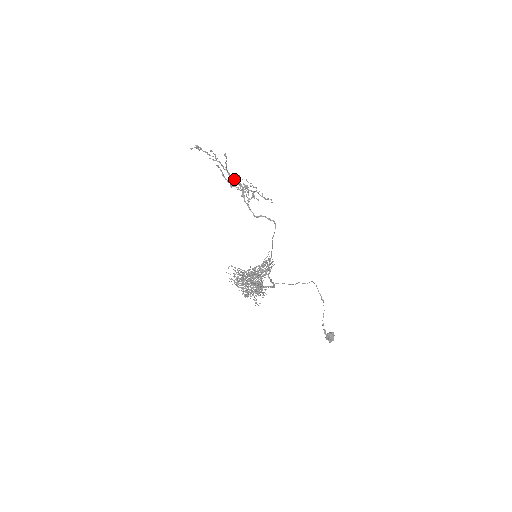
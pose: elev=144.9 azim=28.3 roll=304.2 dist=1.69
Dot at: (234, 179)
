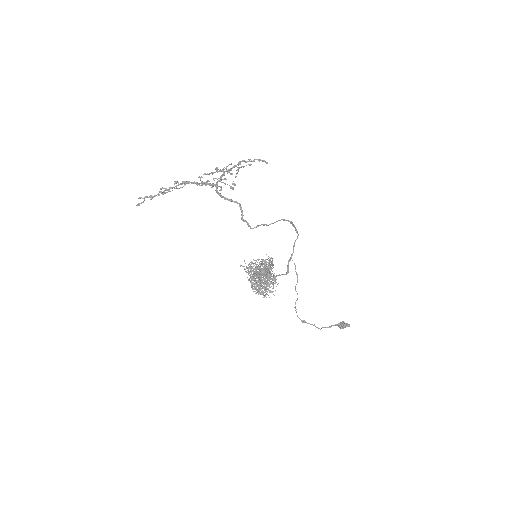
Dot at: (200, 183)
